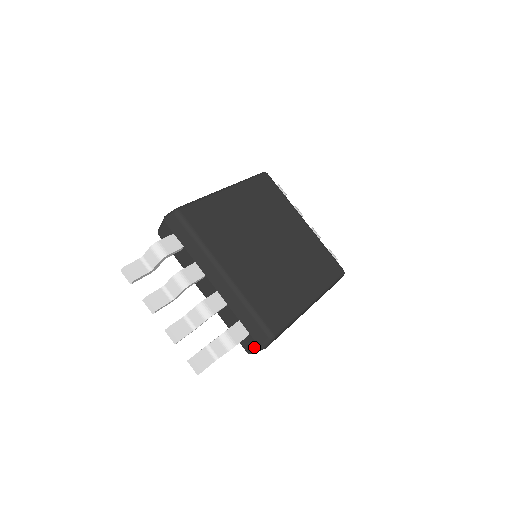
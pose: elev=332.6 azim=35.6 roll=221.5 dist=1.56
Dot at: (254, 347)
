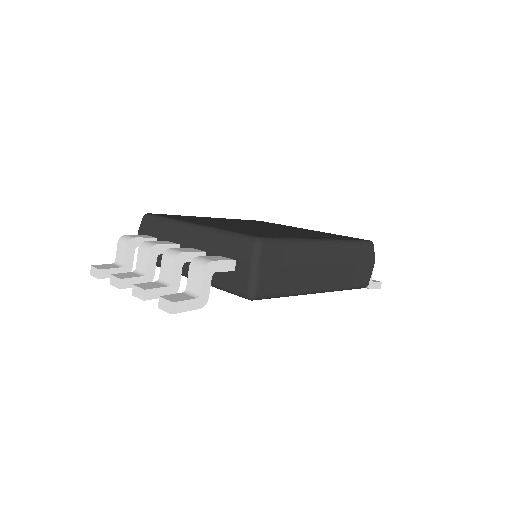
Dot at: (247, 275)
